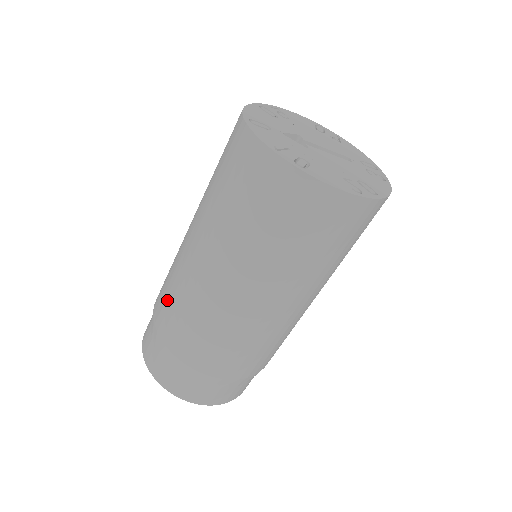
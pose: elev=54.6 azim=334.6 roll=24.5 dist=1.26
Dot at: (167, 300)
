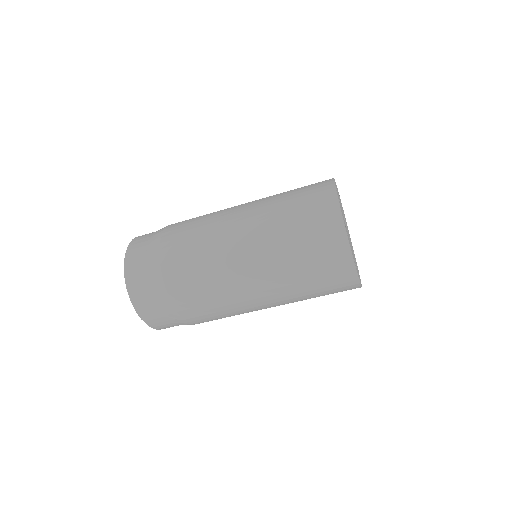
Dot at: (188, 231)
